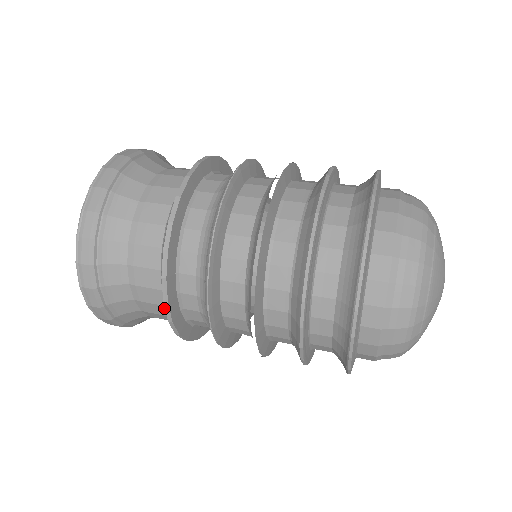
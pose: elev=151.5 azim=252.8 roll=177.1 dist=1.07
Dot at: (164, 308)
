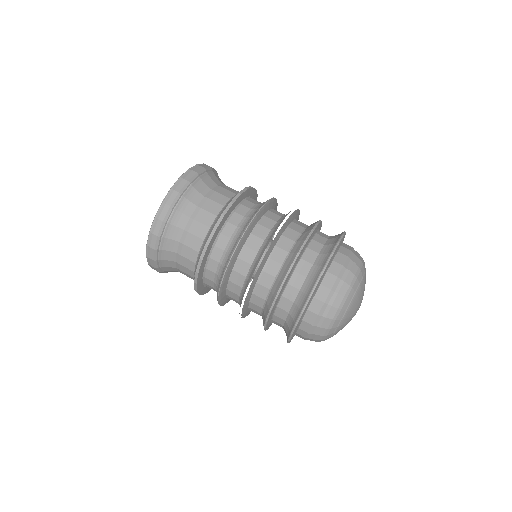
Dot at: (192, 272)
